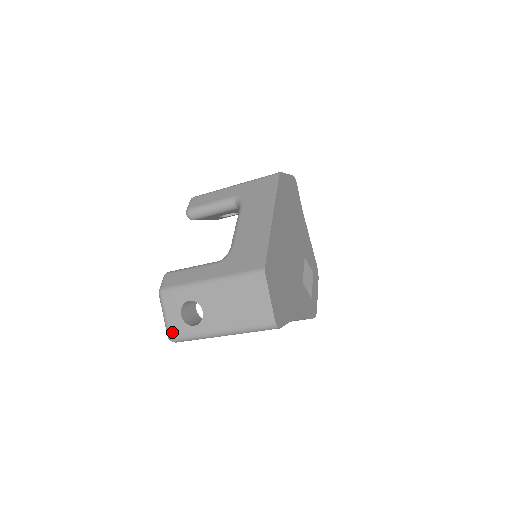
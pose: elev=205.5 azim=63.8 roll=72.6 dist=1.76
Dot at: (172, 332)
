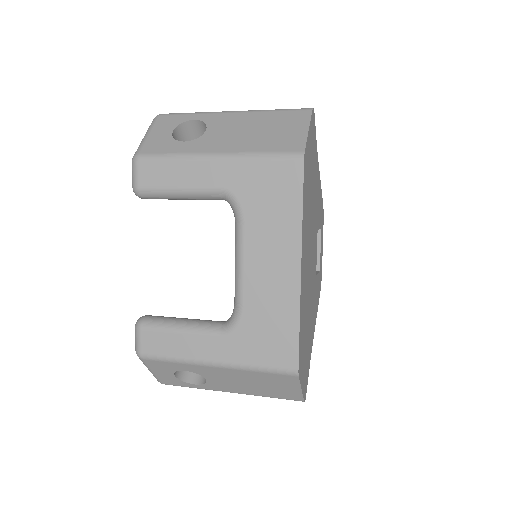
Dot at: (164, 382)
